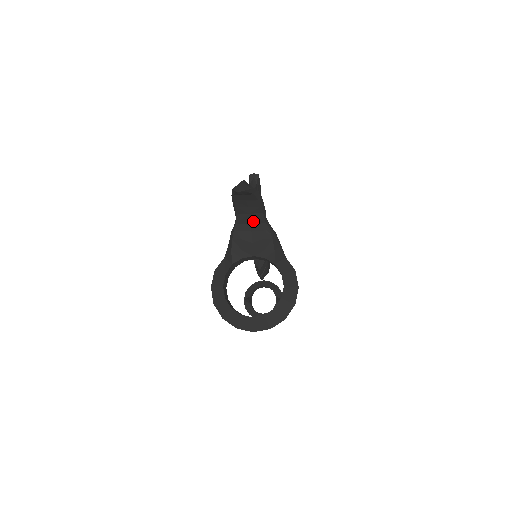
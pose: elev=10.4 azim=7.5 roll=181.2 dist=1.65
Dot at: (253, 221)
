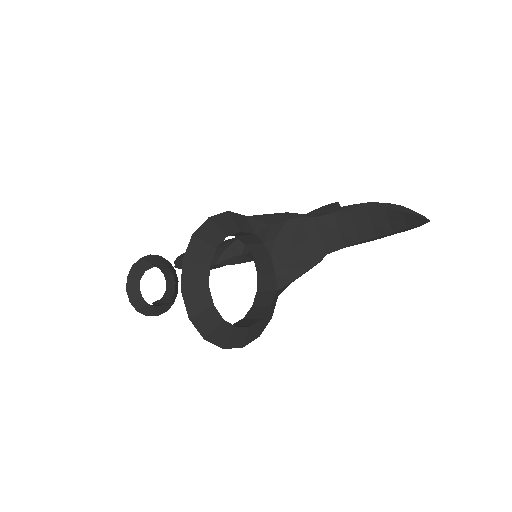
Dot at: (326, 238)
